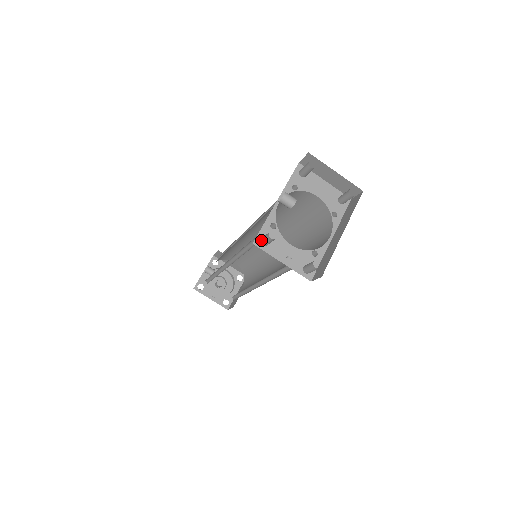
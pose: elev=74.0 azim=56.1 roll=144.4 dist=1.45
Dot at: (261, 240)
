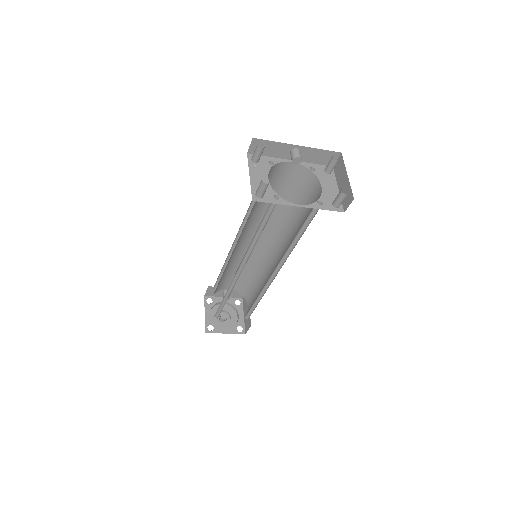
Dot at: occluded
